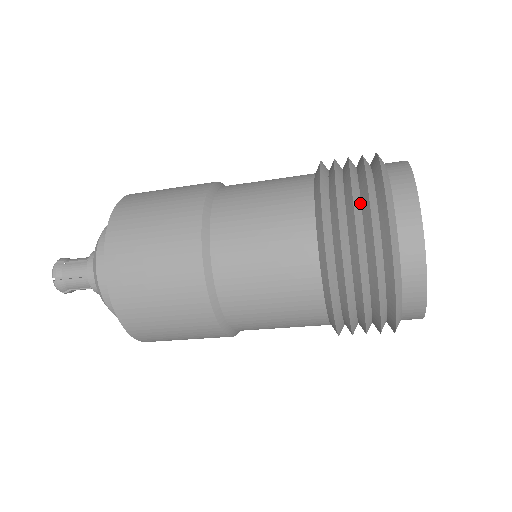
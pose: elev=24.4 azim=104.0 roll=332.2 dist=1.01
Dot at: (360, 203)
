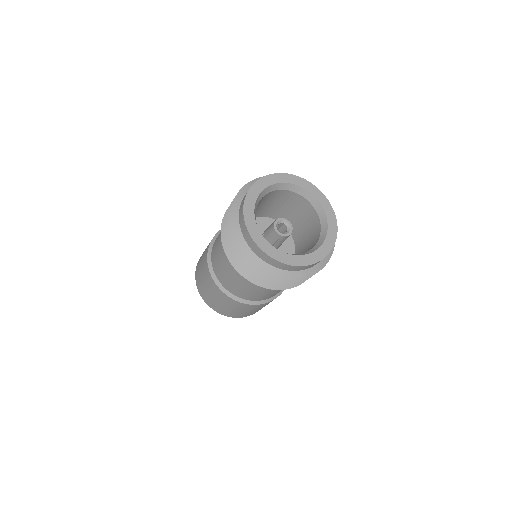
Dot at: occluded
